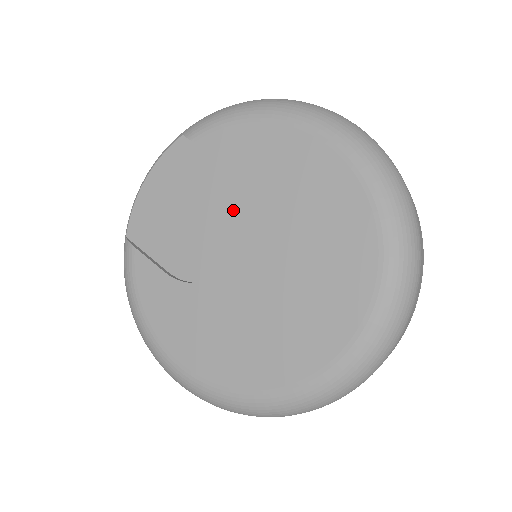
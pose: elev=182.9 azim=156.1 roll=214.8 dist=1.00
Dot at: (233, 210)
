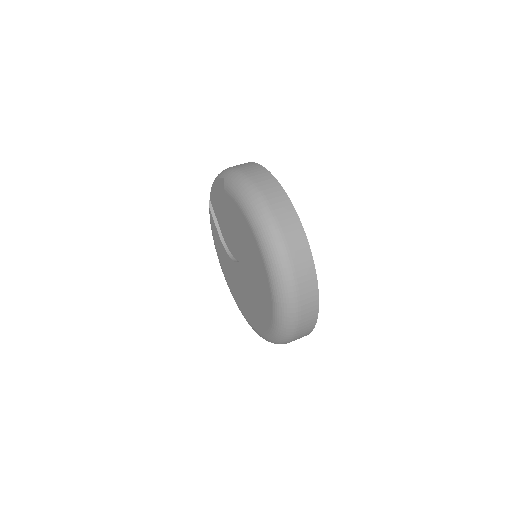
Dot at: (239, 239)
